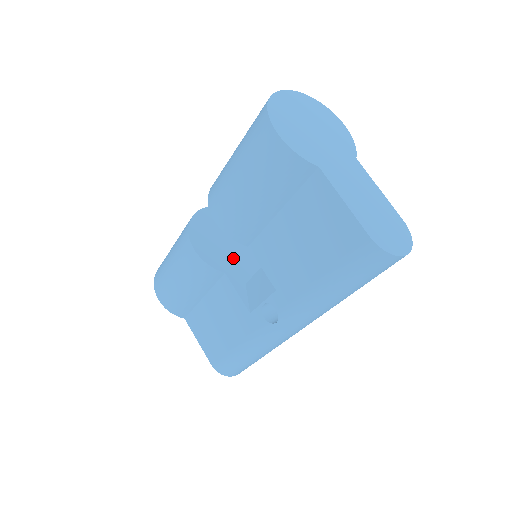
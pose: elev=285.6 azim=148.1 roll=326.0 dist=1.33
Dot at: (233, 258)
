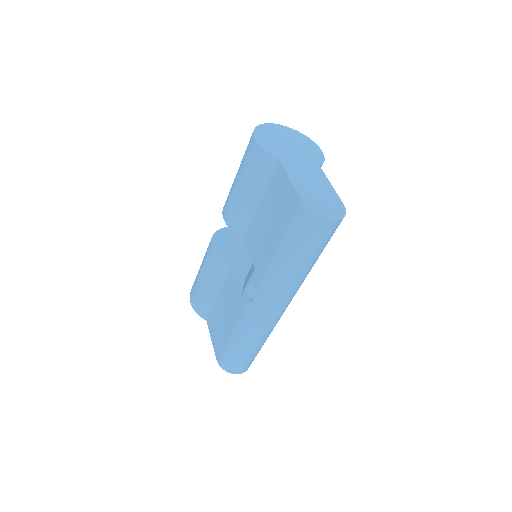
Dot at: (242, 261)
